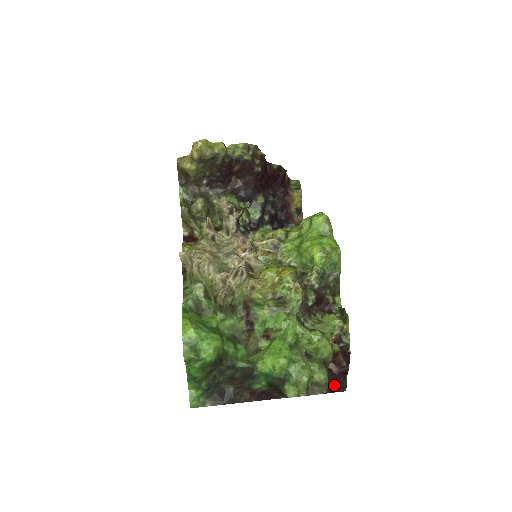
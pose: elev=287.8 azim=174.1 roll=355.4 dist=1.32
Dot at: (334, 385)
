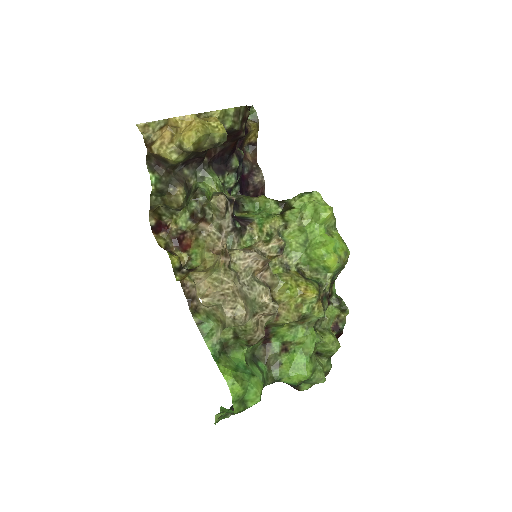
Dot at: occluded
